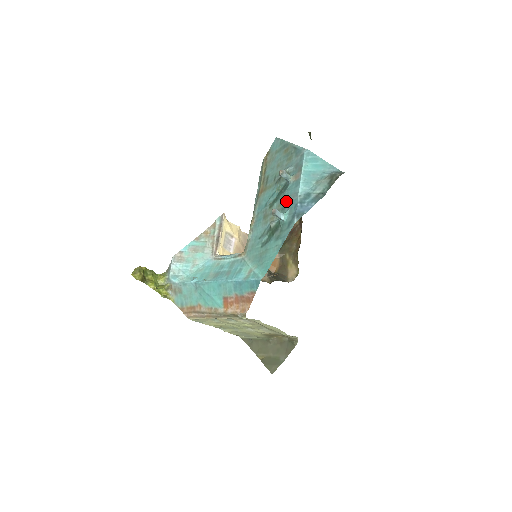
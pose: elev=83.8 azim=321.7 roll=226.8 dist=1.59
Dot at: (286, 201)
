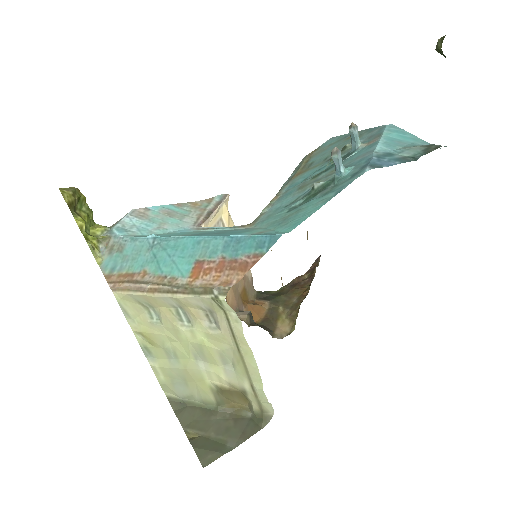
Dot at: (348, 163)
